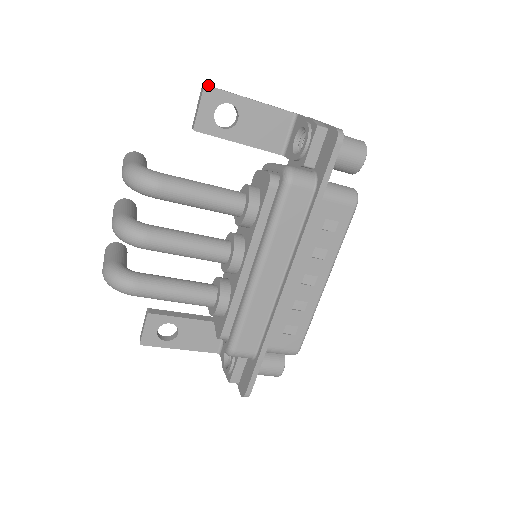
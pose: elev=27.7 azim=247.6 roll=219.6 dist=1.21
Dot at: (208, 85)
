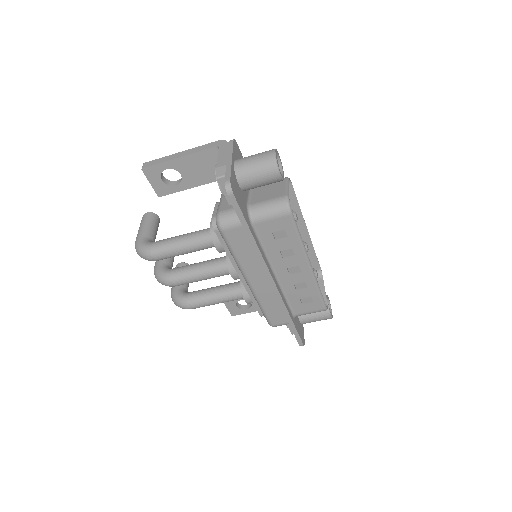
Dot at: (145, 166)
